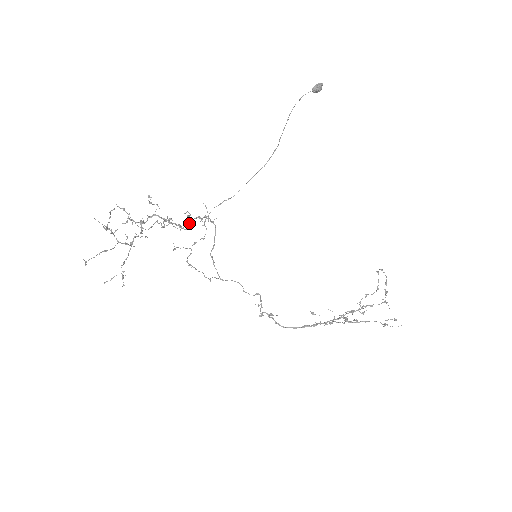
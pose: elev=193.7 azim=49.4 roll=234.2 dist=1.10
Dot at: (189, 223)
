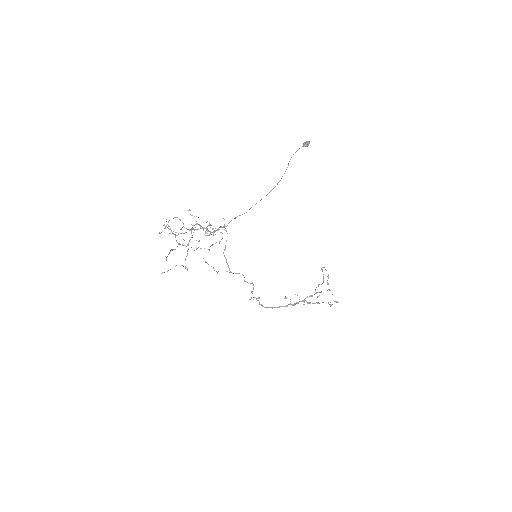
Dot at: occluded
